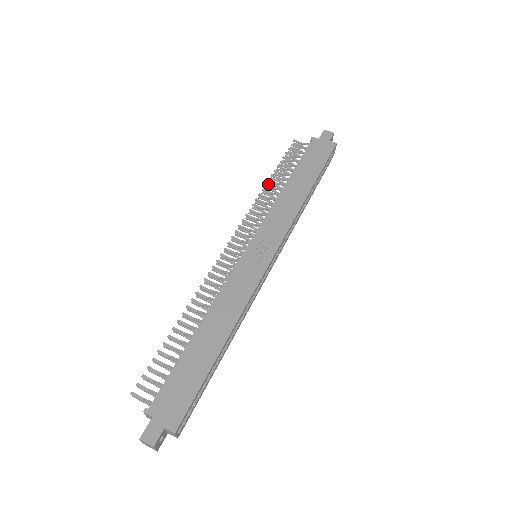
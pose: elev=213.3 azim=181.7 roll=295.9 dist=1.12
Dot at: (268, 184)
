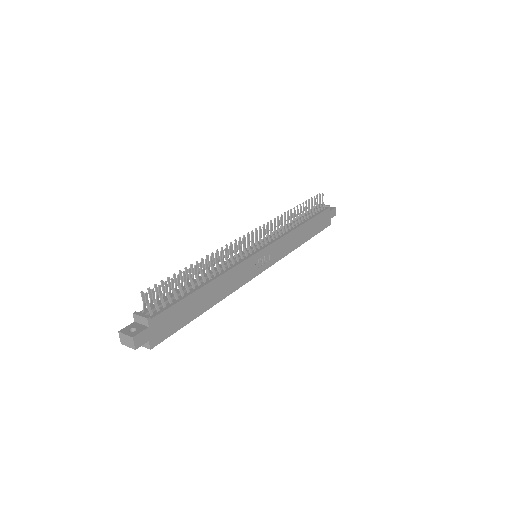
Dot at: (294, 208)
